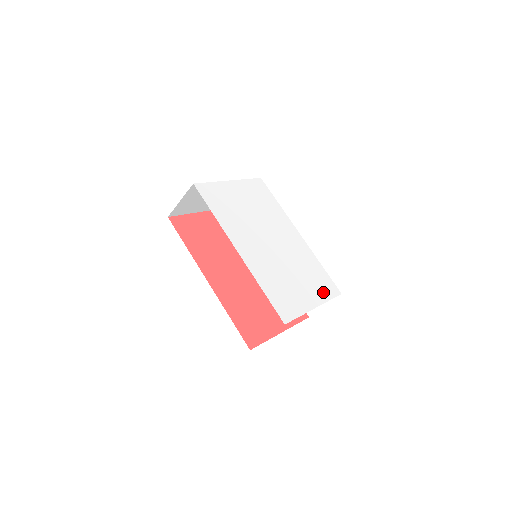
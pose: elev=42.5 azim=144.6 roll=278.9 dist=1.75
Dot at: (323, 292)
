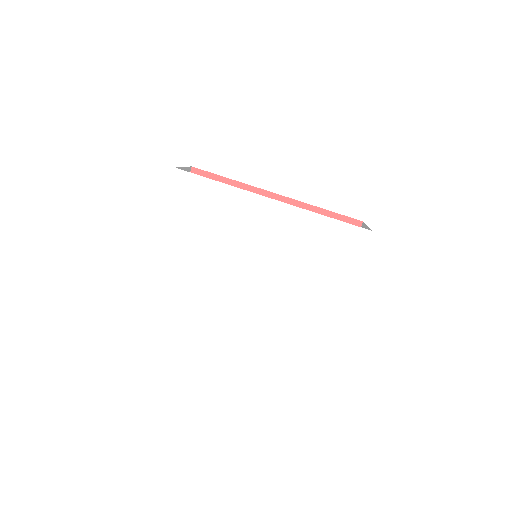
Dot at: (347, 260)
